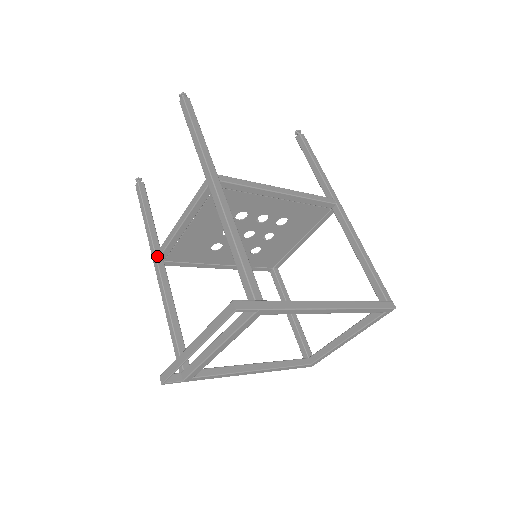
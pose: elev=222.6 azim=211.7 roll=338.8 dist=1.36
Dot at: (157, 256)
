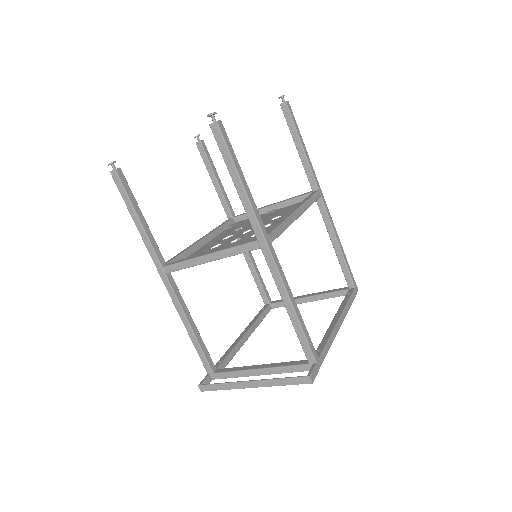
Dot at: (166, 270)
